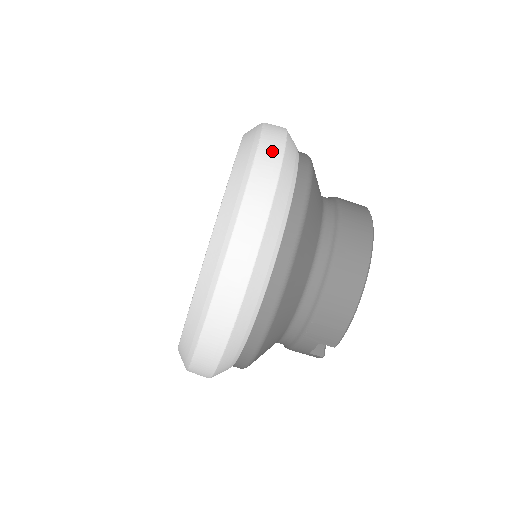
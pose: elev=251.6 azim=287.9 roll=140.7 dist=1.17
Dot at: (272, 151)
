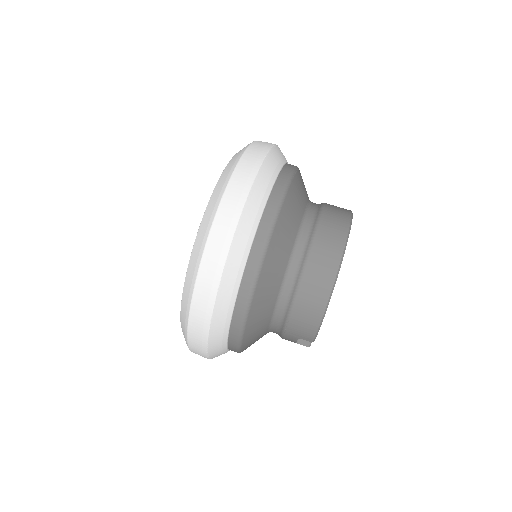
Dot at: (242, 181)
